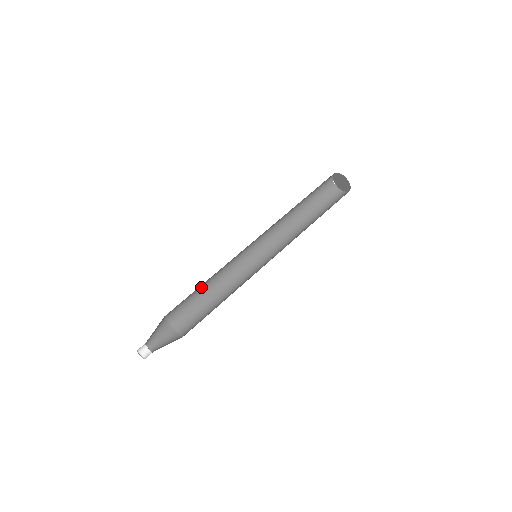
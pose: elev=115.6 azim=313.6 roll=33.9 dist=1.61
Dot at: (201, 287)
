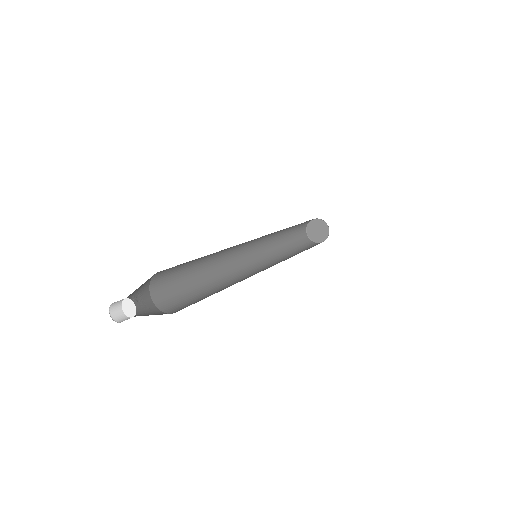
Dot at: (197, 282)
